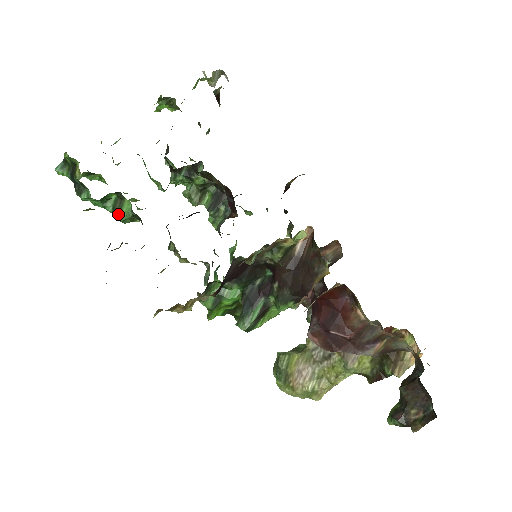
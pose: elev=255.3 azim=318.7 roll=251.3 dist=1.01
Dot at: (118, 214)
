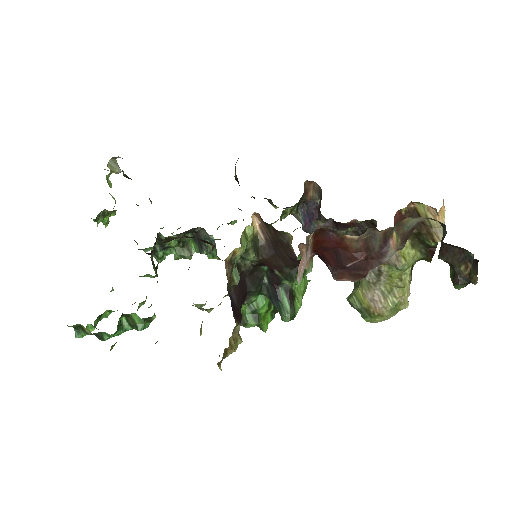
Dot at: (136, 327)
